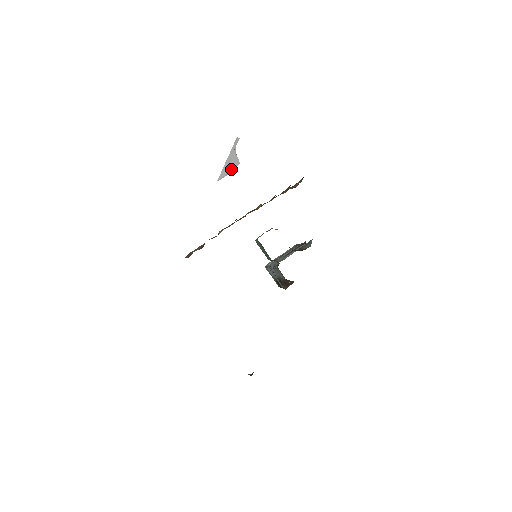
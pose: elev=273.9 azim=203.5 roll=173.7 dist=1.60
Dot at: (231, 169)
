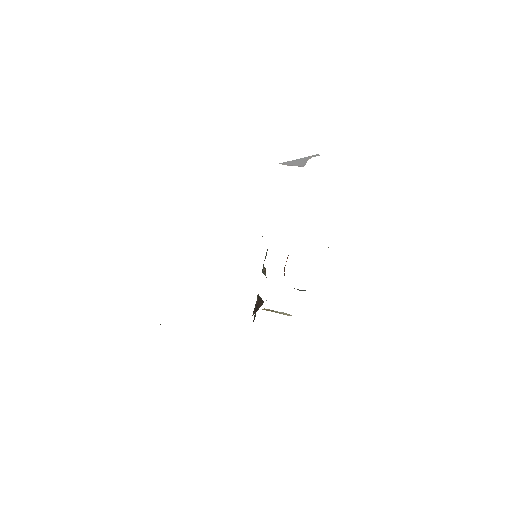
Dot at: (295, 165)
